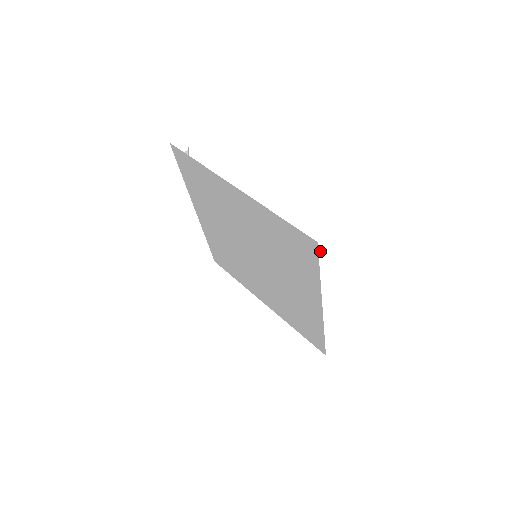
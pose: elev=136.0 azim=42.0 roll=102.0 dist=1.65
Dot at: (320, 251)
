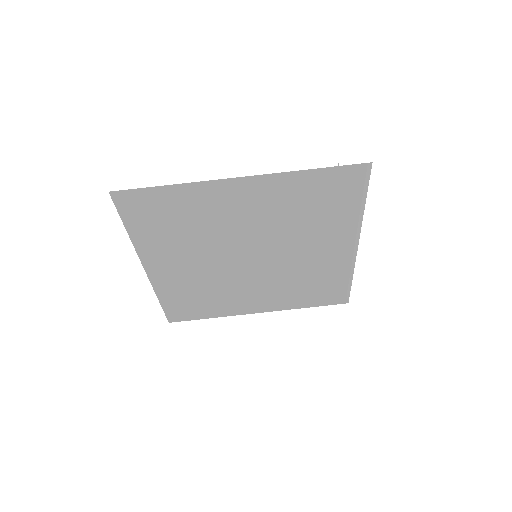
Dot at: (369, 174)
